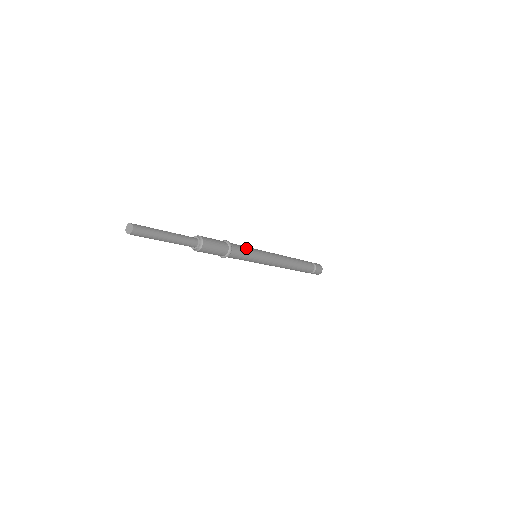
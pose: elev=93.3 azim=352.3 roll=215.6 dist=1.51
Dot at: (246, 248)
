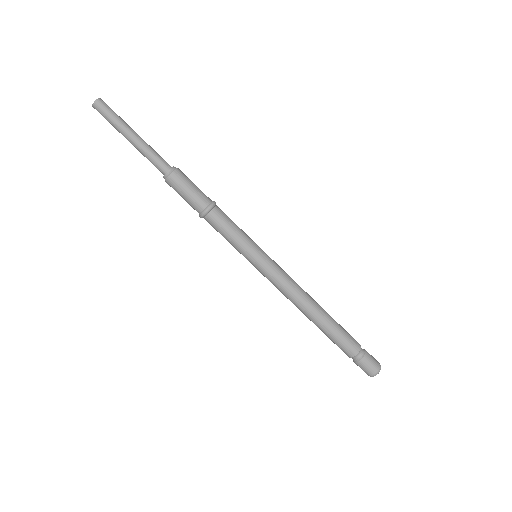
Dot at: (239, 228)
